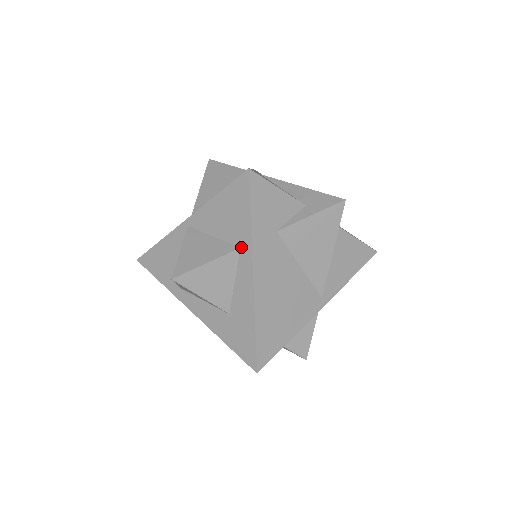
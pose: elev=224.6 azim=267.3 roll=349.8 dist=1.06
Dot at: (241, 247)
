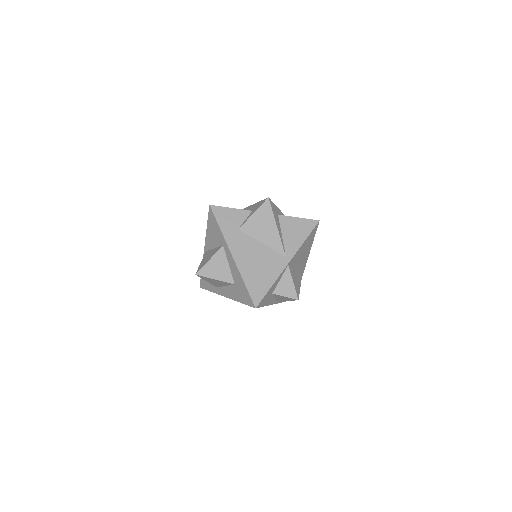
Dot at: (223, 245)
